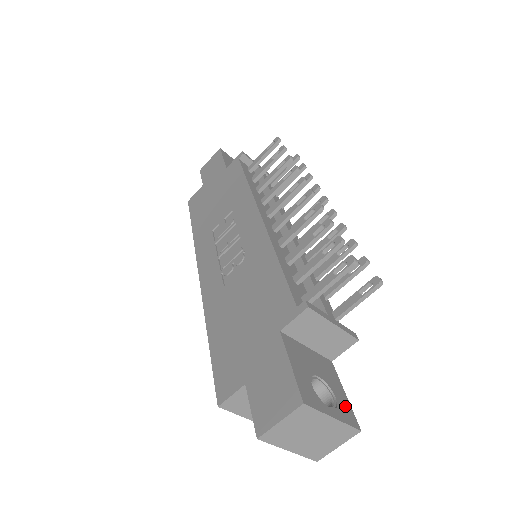
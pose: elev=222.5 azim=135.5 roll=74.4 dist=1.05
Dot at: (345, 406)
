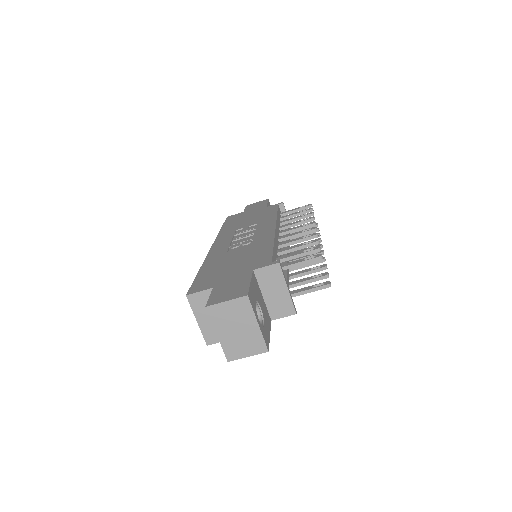
Dot at: (267, 335)
